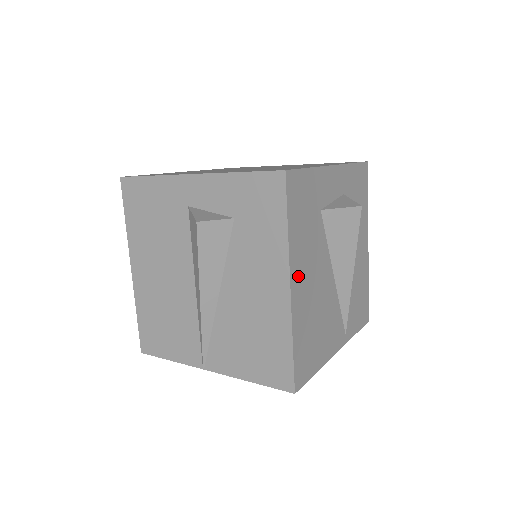
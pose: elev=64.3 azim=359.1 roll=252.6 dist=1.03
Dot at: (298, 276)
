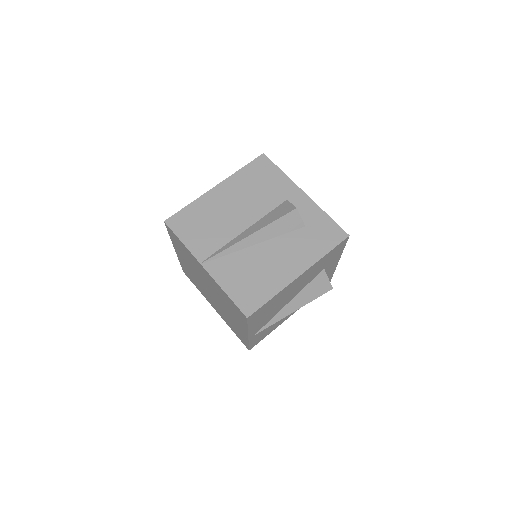
Dot at: (303, 276)
